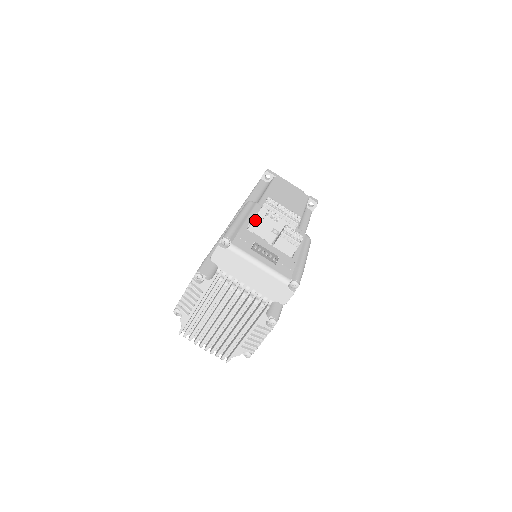
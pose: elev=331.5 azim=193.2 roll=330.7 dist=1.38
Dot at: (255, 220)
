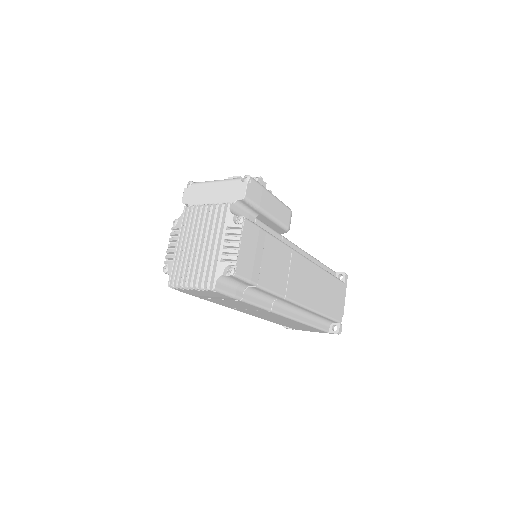
Dot at: occluded
